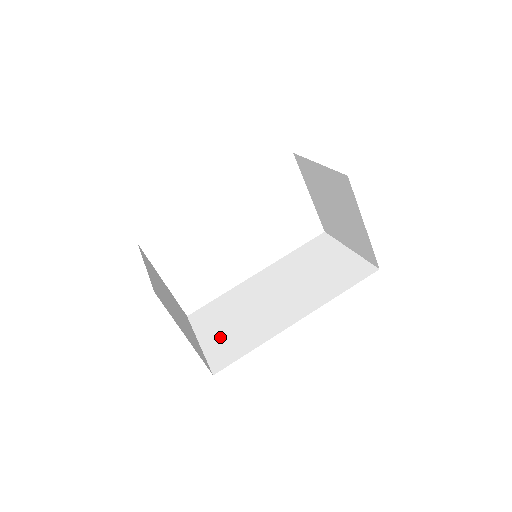
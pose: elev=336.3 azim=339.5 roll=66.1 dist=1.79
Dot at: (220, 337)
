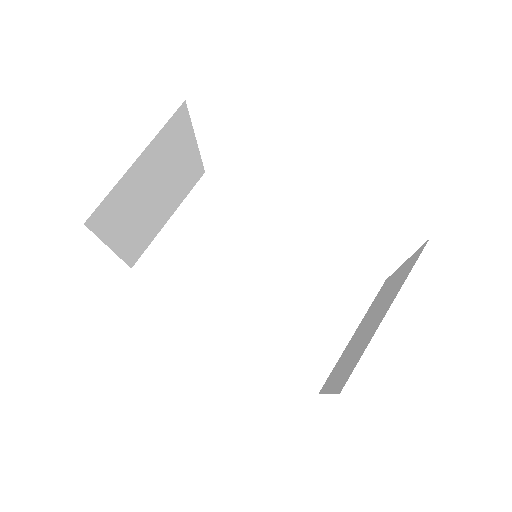
Dot at: (181, 242)
